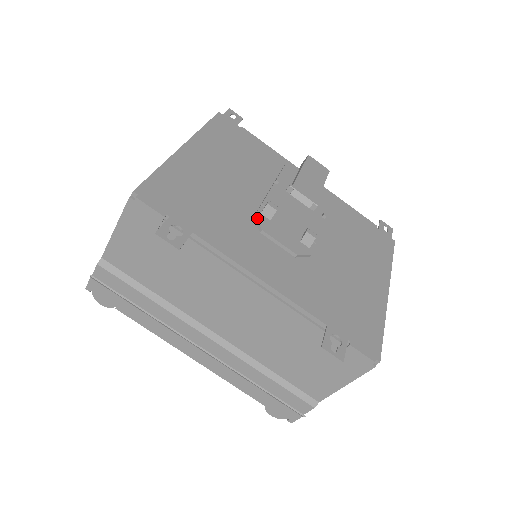
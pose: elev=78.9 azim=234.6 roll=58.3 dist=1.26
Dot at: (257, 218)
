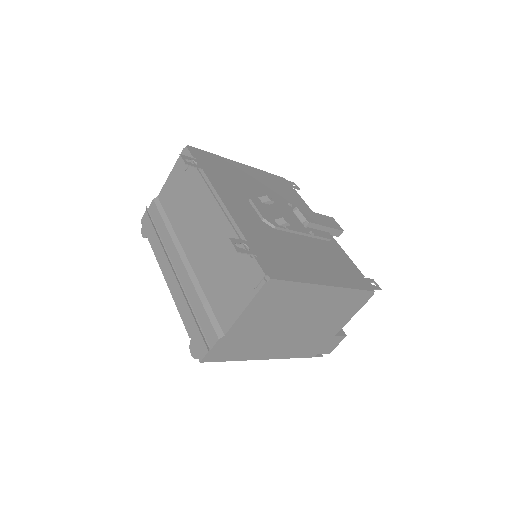
Dot at: (253, 196)
